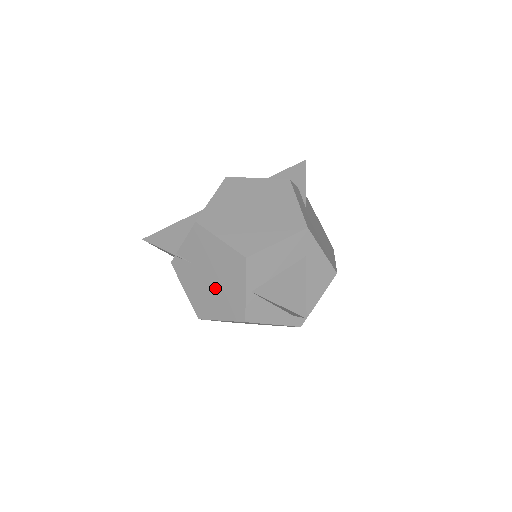
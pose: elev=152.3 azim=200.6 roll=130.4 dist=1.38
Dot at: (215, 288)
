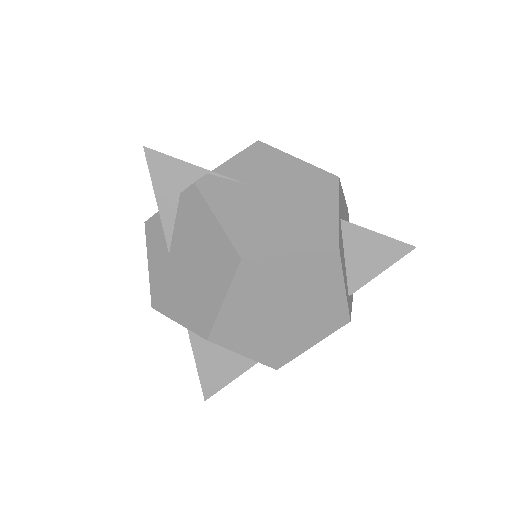
Dot at: (285, 211)
